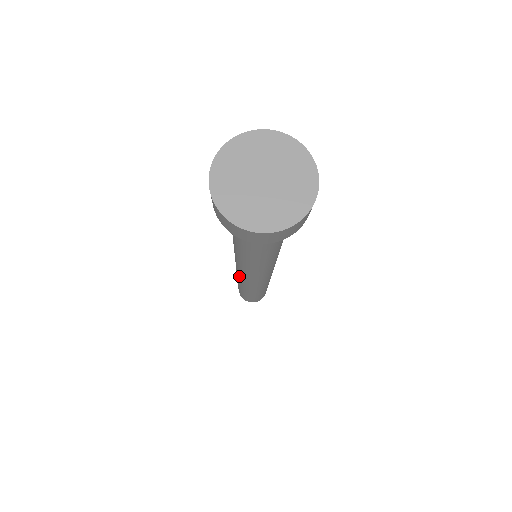
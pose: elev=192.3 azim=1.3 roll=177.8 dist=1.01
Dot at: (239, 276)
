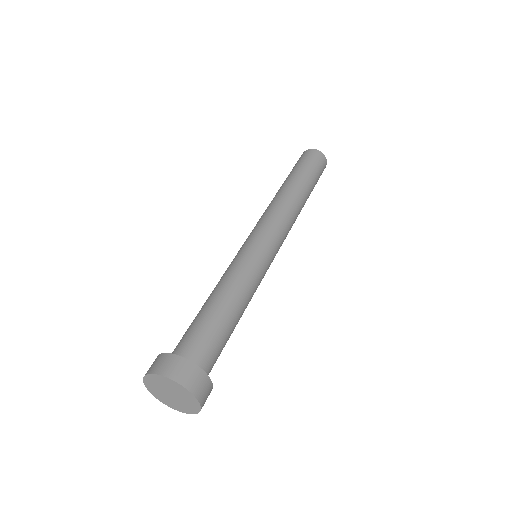
Dot at: occluded
